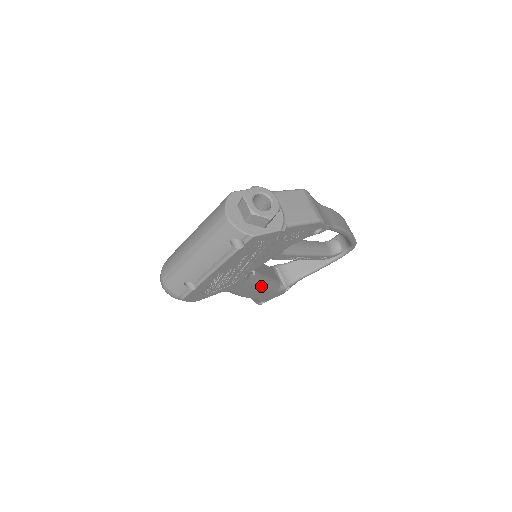
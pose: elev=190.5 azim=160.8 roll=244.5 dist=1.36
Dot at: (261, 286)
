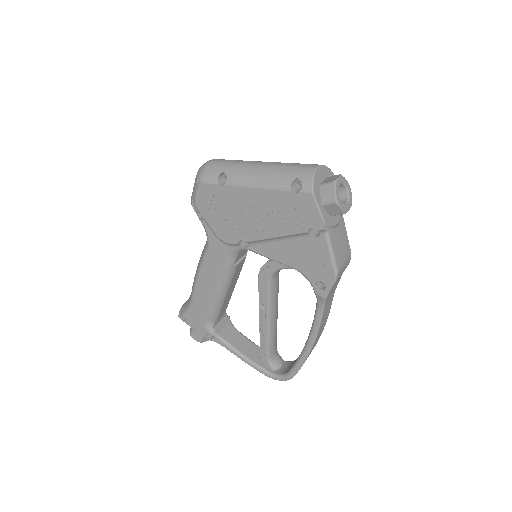
Dot at: (217, 287)
